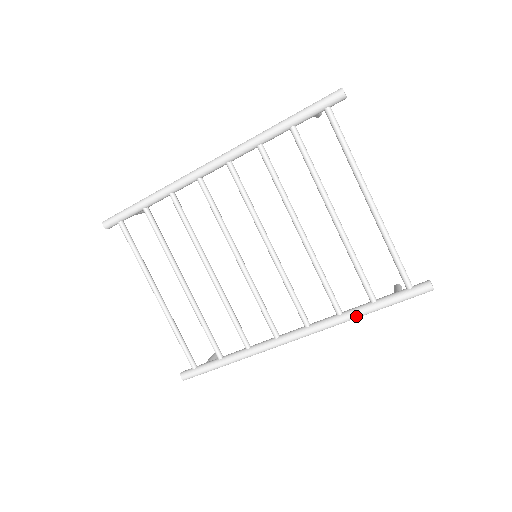
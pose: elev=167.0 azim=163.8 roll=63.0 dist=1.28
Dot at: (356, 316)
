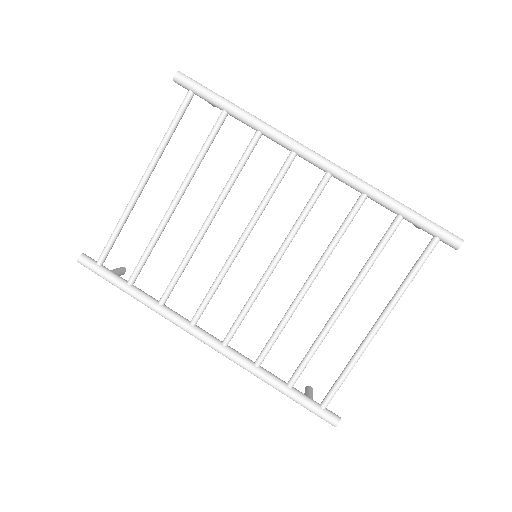
Dot at: (266, 381)
